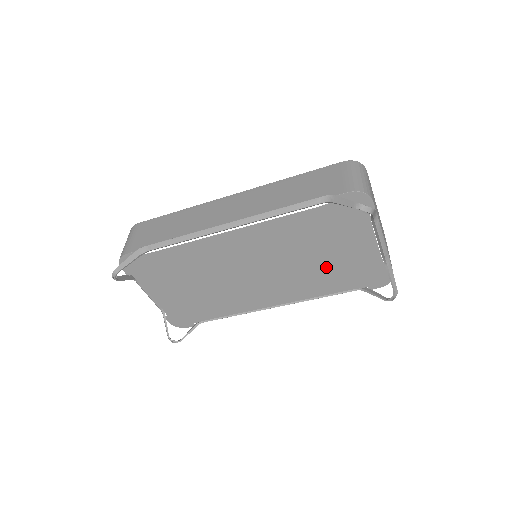
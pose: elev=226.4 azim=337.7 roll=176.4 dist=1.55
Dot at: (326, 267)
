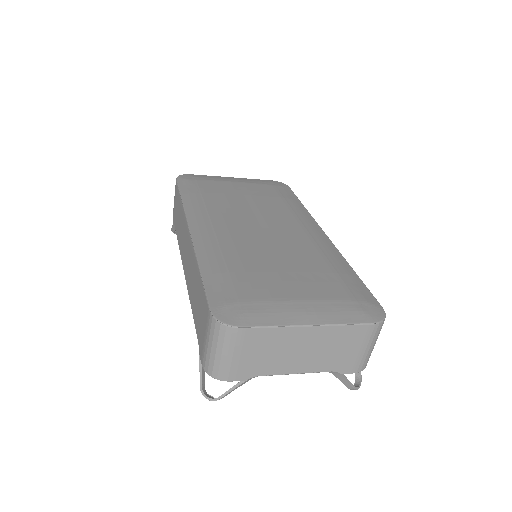
Dot at: occluded
